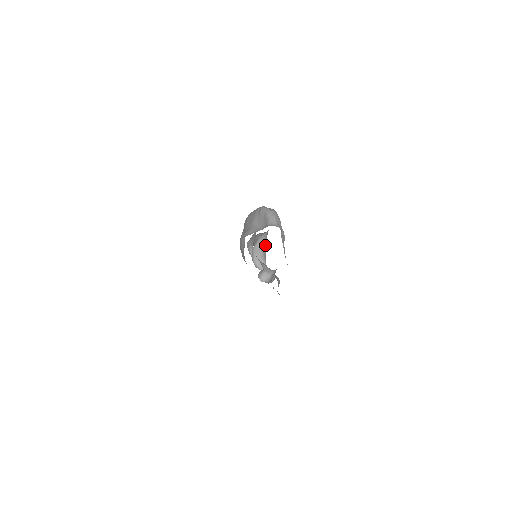
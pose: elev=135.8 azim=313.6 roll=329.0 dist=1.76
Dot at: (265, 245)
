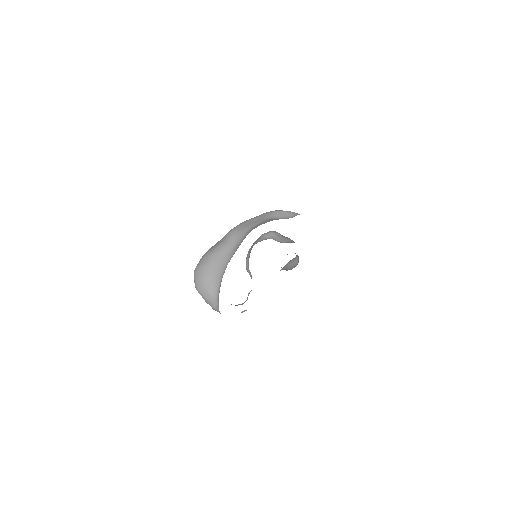
Dot at: occluded
